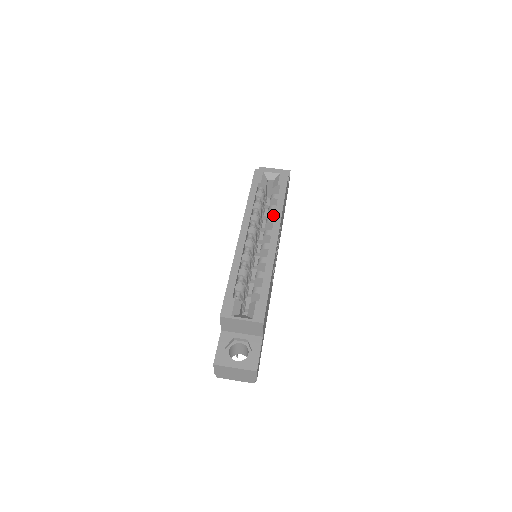
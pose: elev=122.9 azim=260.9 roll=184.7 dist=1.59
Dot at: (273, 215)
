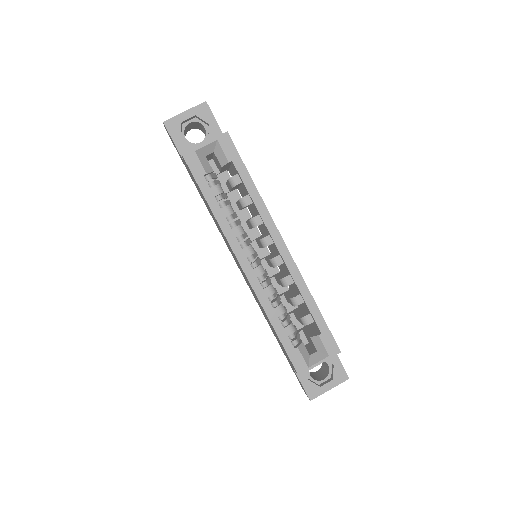
Dot at: occluded
